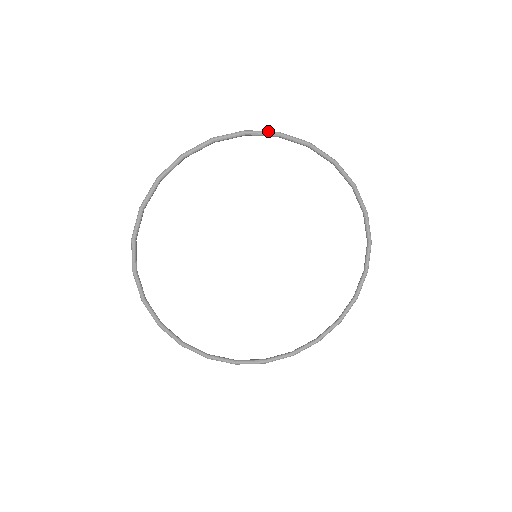
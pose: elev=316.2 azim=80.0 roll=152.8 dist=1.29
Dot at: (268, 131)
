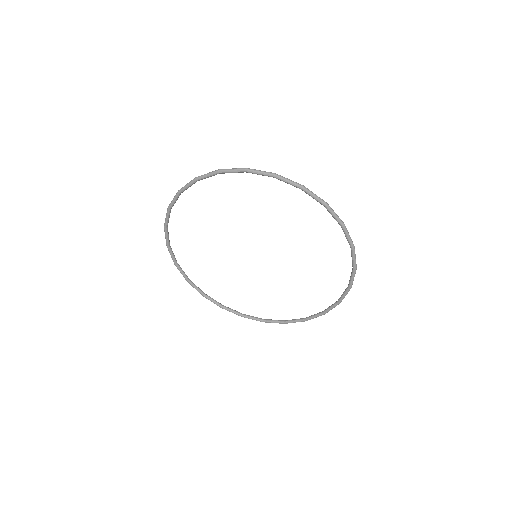
Dot at: (265, 172)
